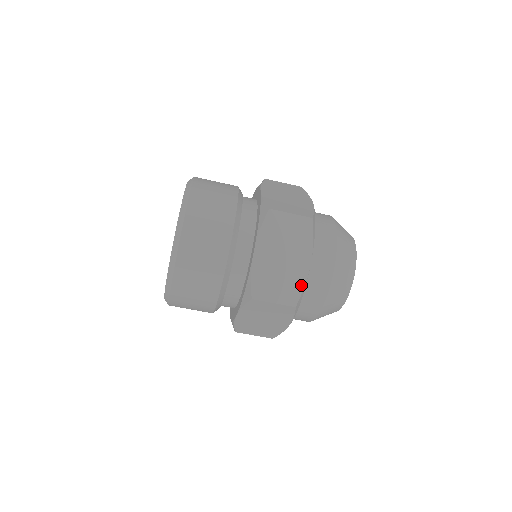
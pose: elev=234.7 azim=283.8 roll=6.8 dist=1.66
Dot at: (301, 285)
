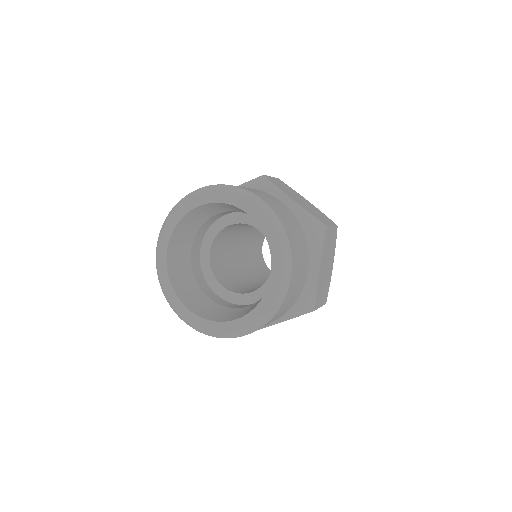
Dot at: occluded
